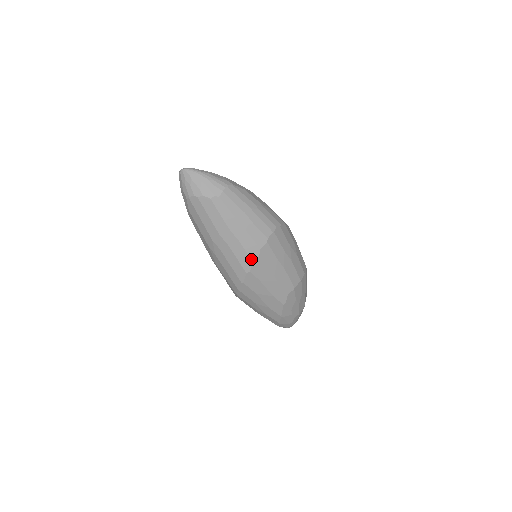
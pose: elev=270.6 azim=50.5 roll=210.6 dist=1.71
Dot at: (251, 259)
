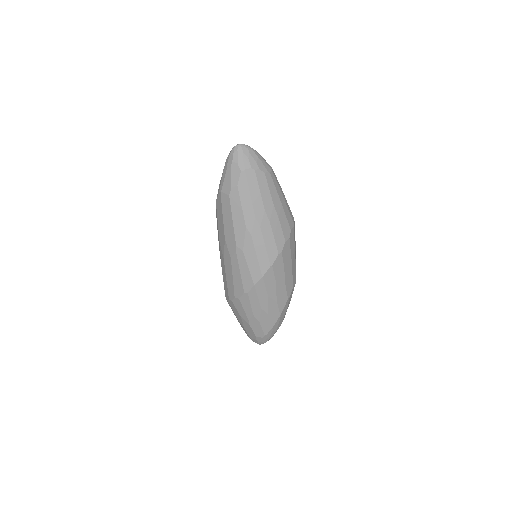
Dot at: (284, 239)
